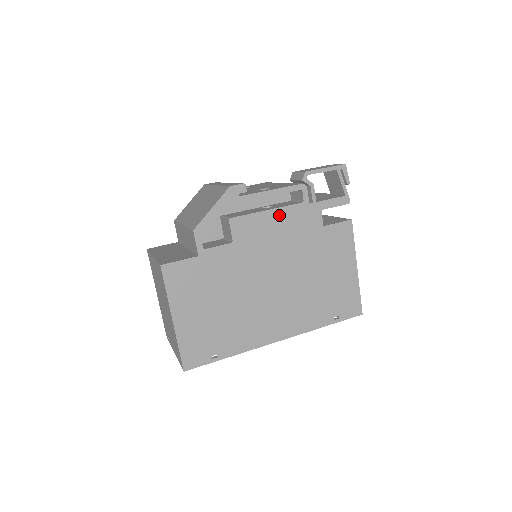
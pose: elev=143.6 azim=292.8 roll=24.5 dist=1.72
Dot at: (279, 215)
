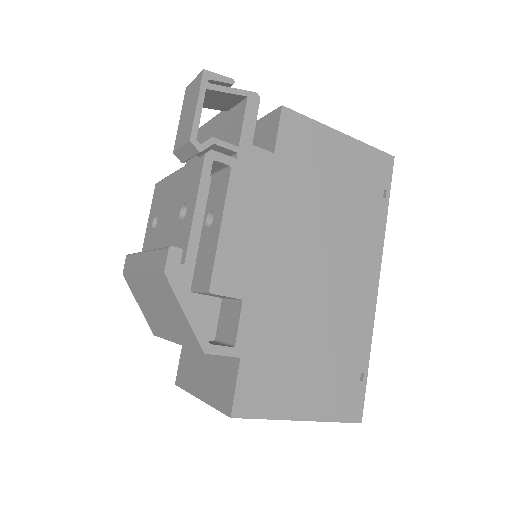
Dot at: (234, 213)
